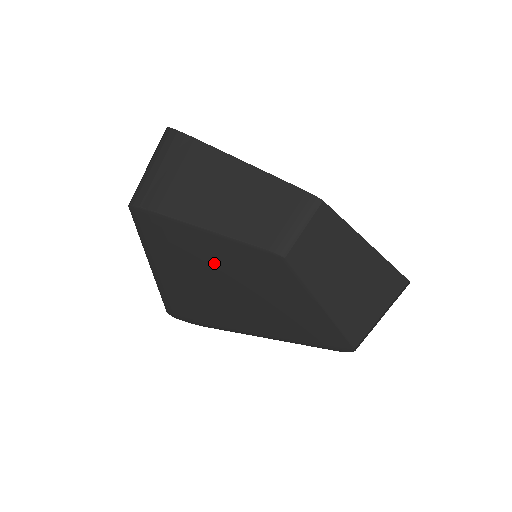
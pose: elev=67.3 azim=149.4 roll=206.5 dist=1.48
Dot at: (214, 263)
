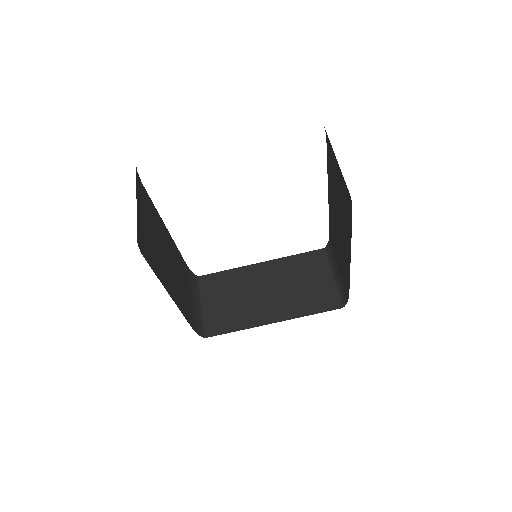
Dot at: occluded
